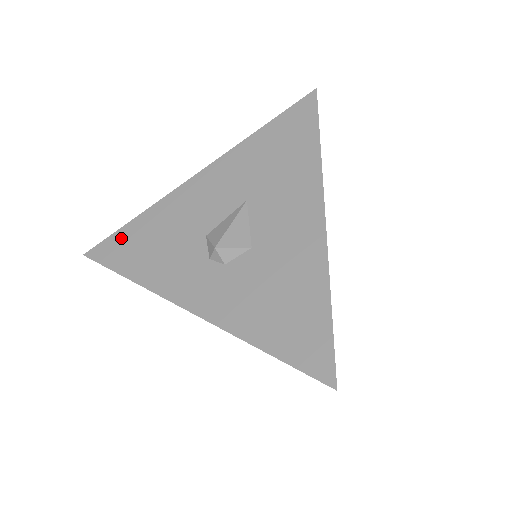
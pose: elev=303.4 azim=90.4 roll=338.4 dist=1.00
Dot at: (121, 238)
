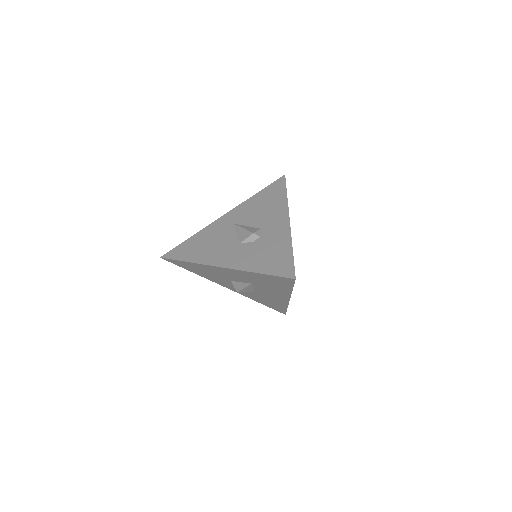
Dot at: (181, 263)
